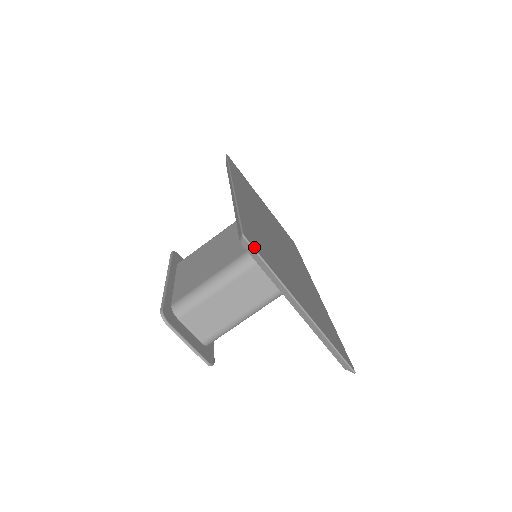
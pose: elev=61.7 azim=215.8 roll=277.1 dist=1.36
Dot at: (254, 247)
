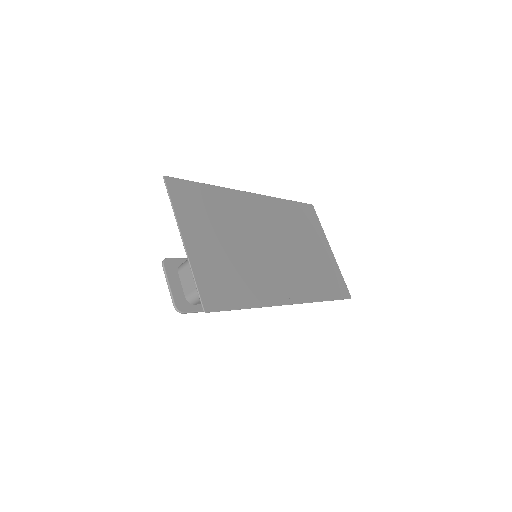
Dot at: (168, 186)
